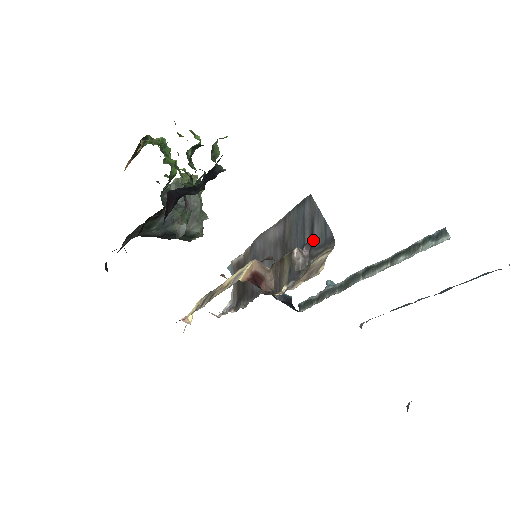
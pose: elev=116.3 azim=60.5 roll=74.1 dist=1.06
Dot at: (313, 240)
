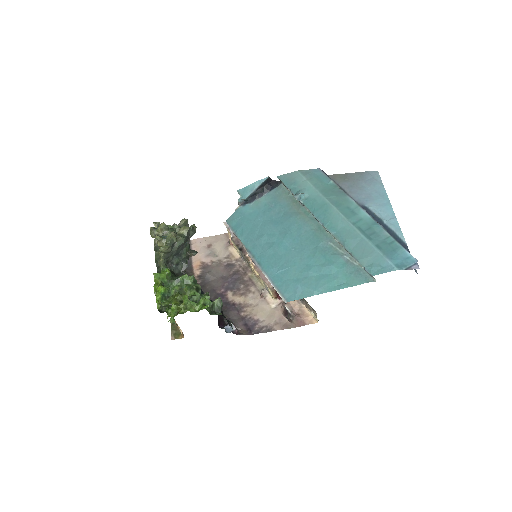
Dot at: occluded
